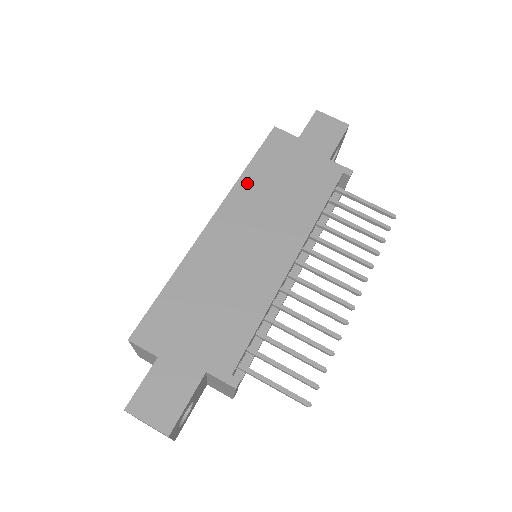
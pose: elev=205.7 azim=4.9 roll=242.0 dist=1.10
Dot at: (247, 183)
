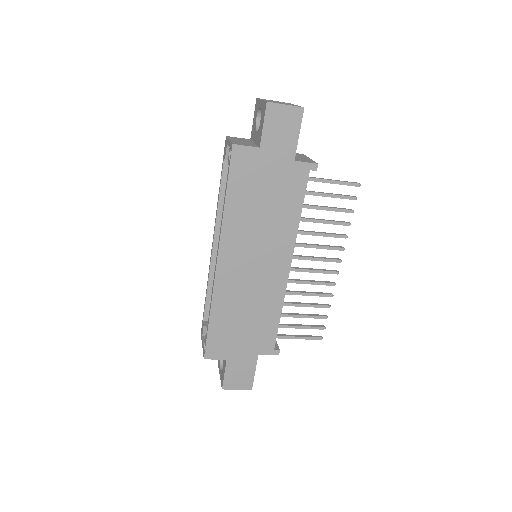
Dot at: (232, 218)
